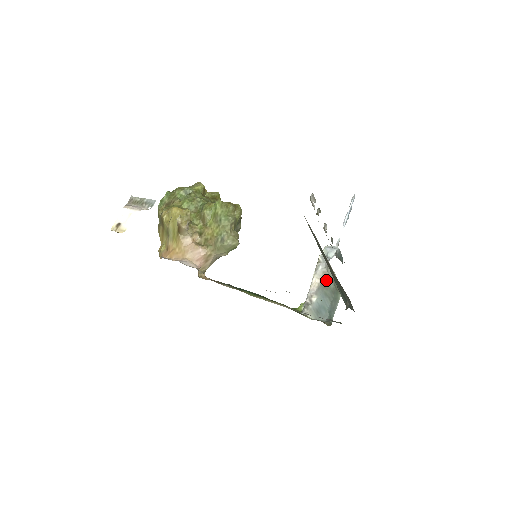
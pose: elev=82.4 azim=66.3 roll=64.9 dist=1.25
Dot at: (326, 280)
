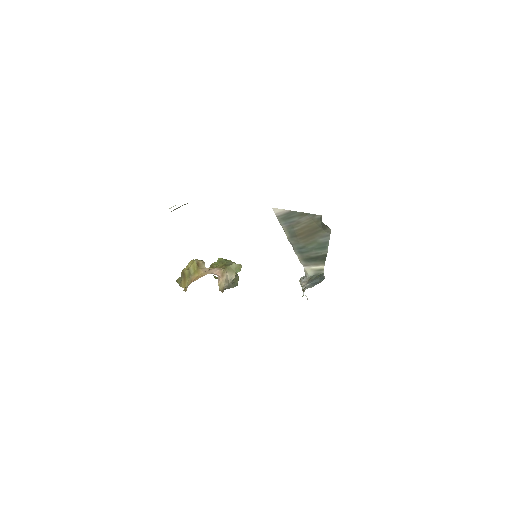
Dot at: (310, 279)
